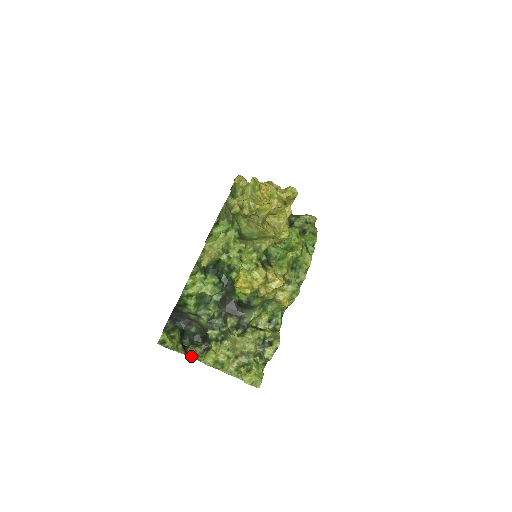
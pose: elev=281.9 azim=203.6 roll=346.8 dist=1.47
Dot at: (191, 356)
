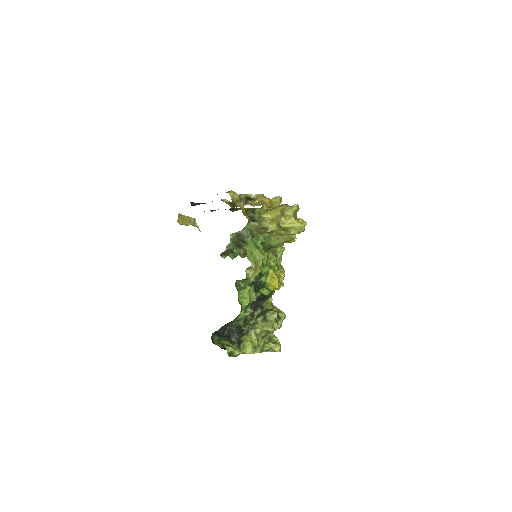
Dot at: occluded
